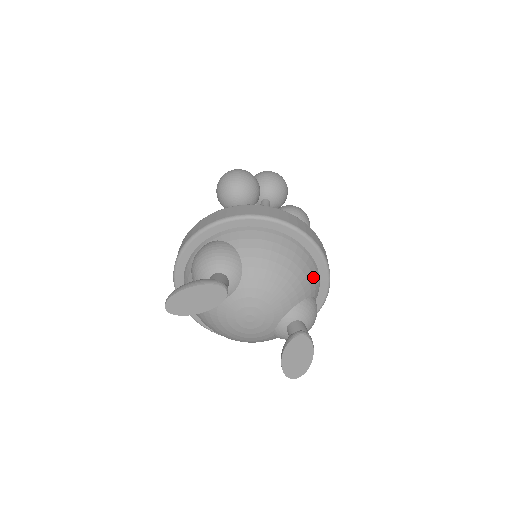
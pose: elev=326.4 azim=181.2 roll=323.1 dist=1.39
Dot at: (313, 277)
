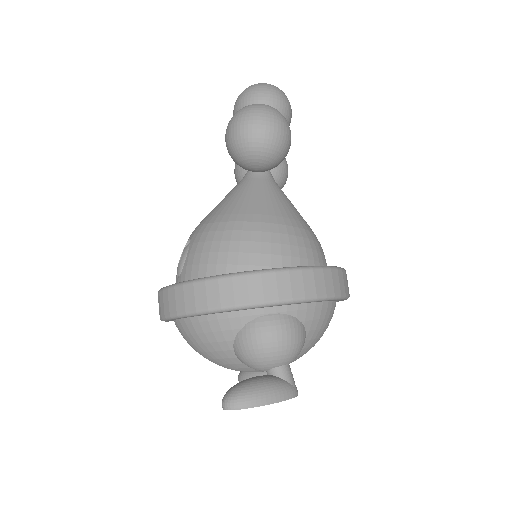
Dot at: occluded
